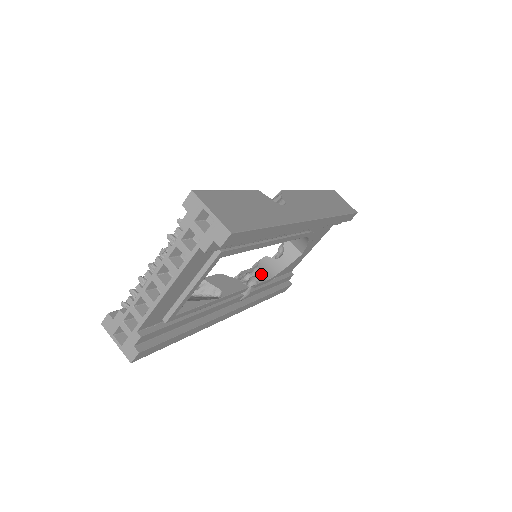
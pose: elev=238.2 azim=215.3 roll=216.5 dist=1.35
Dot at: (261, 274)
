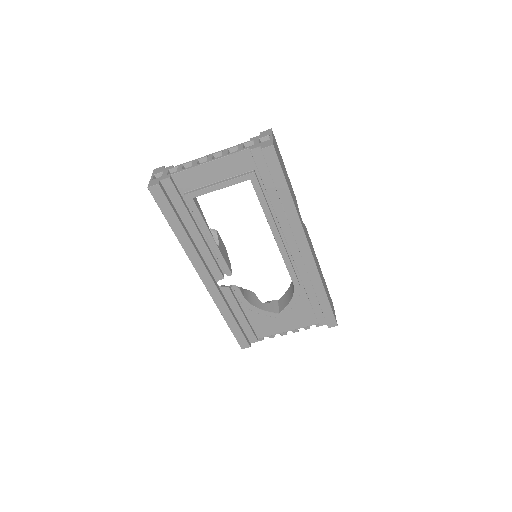
Dot at: (244, 291)
